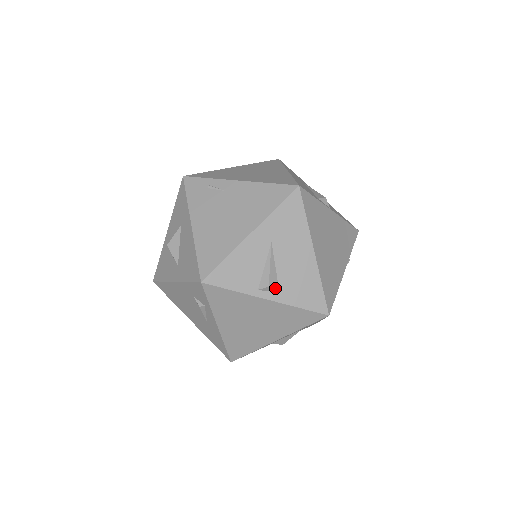
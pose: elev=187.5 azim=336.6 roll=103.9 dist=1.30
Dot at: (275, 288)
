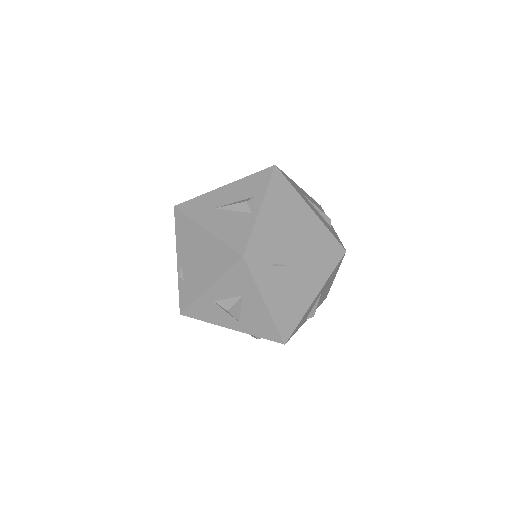
Dot at: occluded
